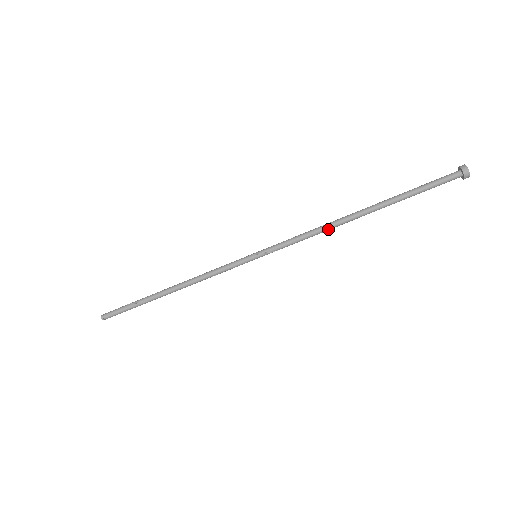
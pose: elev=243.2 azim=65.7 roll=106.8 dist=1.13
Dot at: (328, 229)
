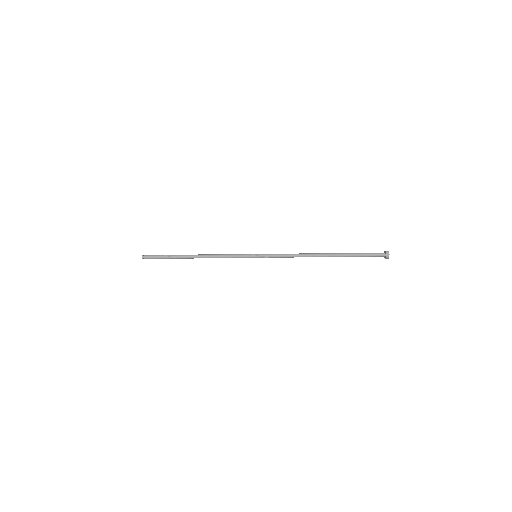
Dot at: occluded
